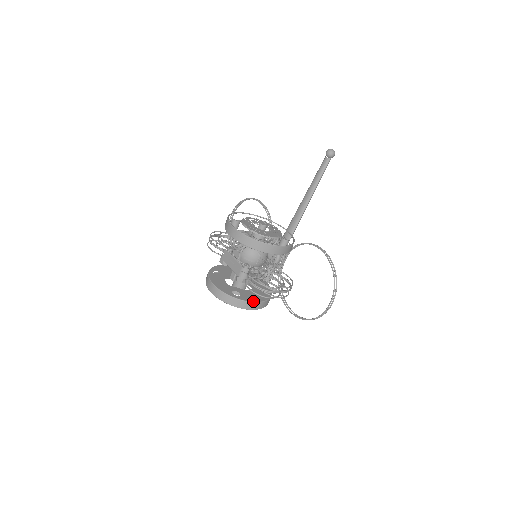
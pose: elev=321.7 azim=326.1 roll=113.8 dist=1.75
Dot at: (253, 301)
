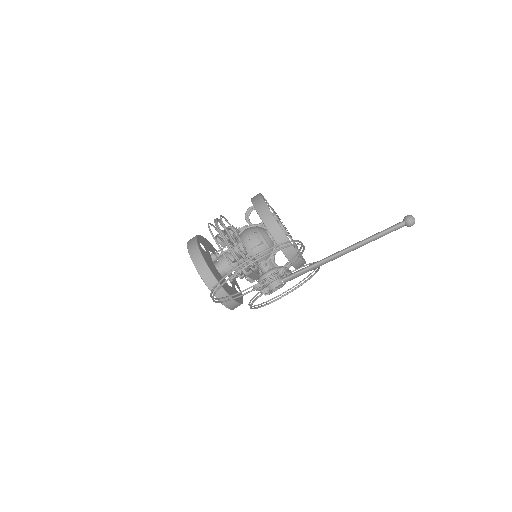
Dot at: (203, 255)
